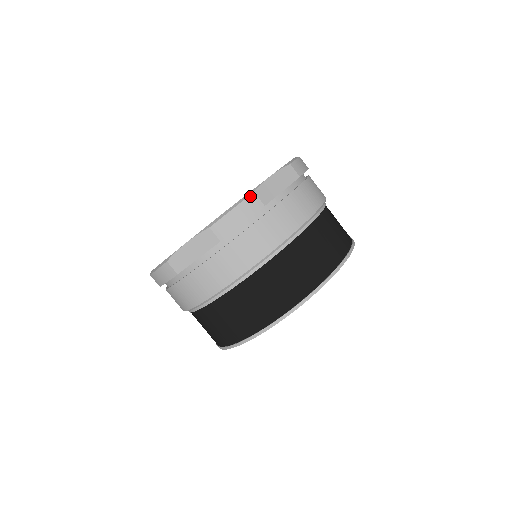
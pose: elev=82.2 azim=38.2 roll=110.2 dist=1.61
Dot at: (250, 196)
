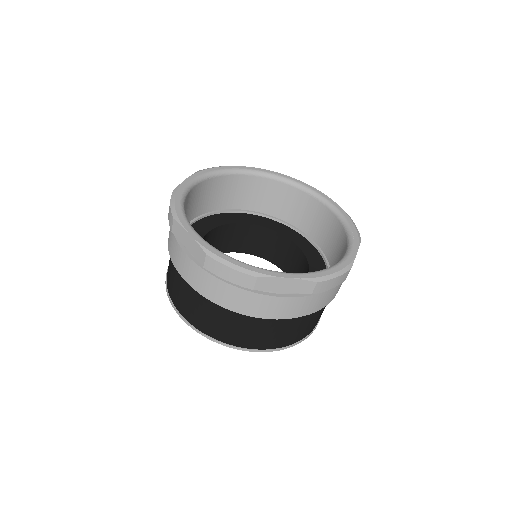
Dot at: (349, 271)
